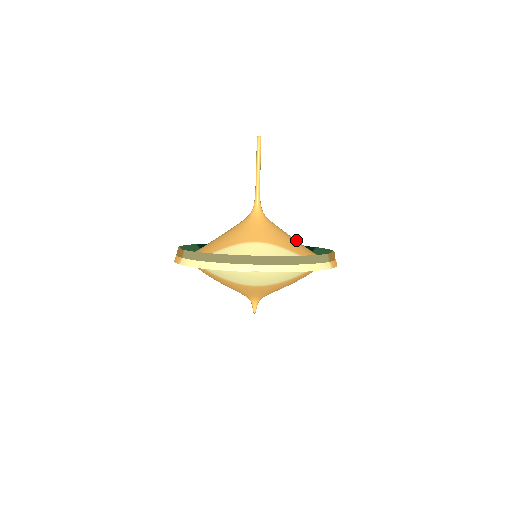
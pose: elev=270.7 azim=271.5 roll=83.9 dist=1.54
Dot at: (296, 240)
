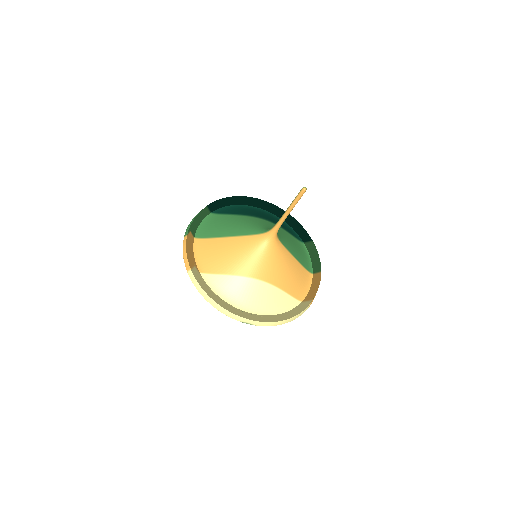
Dot at: (295, 261)
